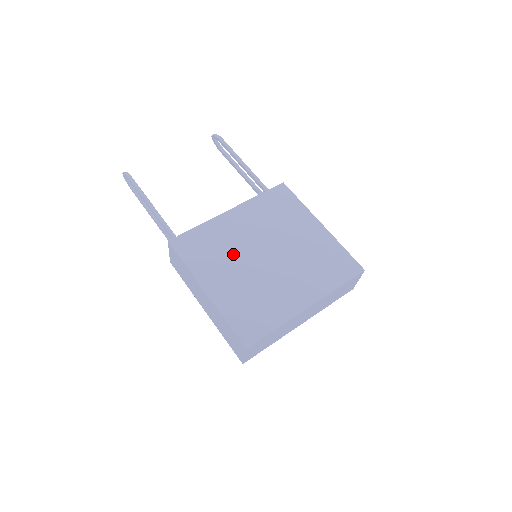
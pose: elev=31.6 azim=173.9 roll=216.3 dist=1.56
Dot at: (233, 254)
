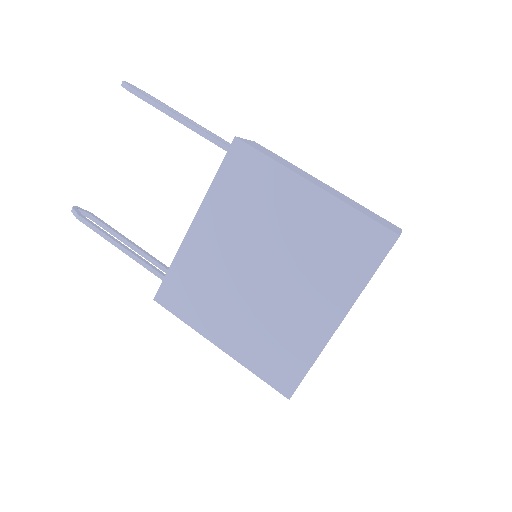
Dot at: (224, 287)
